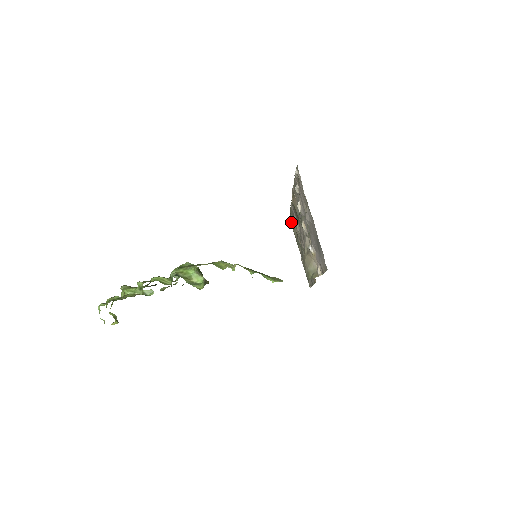
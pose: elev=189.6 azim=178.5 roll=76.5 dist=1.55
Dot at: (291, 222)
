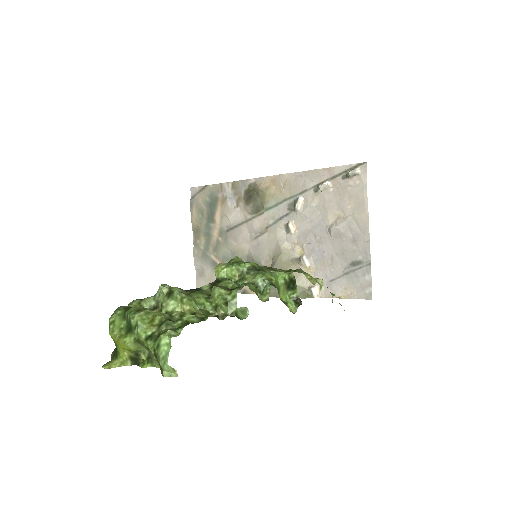
Dot at: (197, 201)
